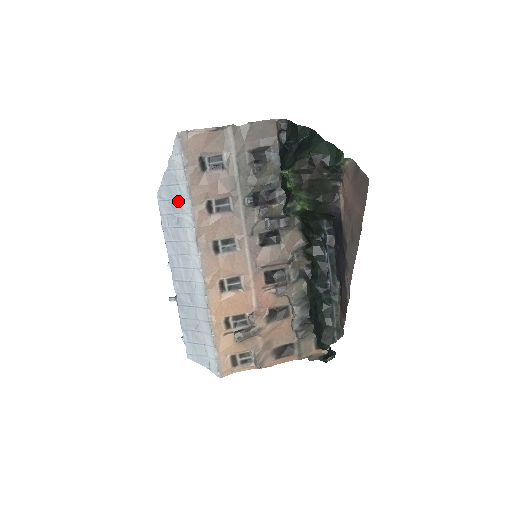
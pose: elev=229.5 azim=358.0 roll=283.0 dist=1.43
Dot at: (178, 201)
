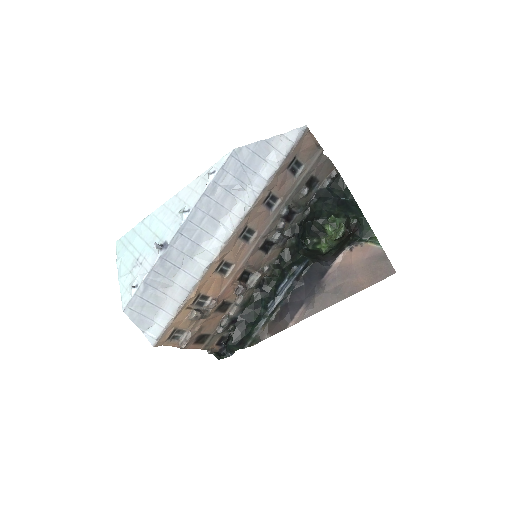
Dot at: (253, 173)
